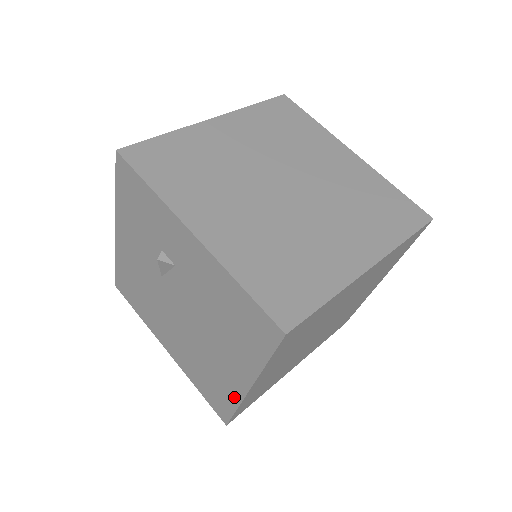
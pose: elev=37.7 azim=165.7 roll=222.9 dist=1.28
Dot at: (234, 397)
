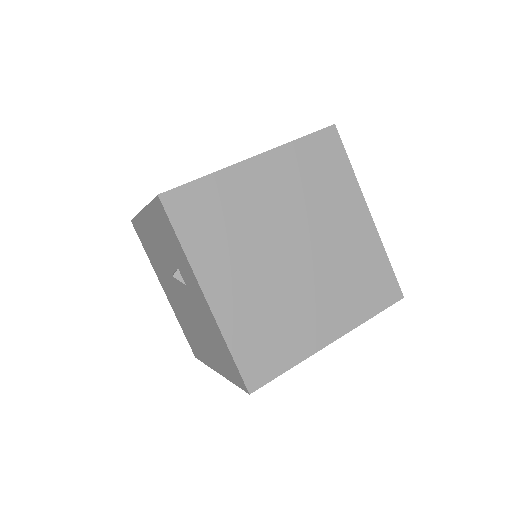
Dot at: (206, 360)
